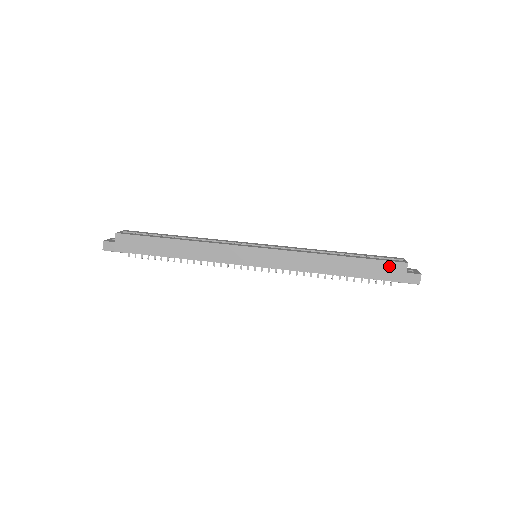
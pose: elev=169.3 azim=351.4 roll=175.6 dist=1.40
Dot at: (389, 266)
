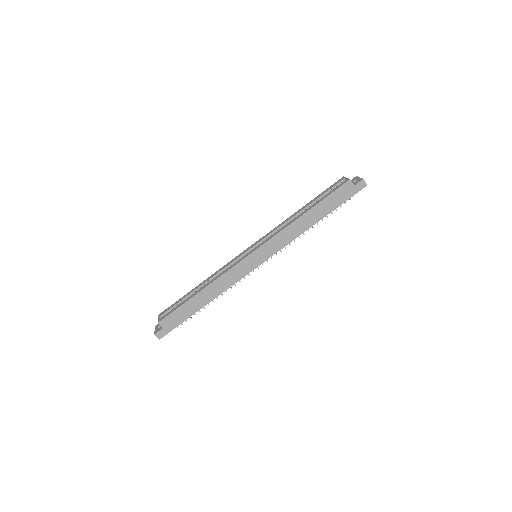
Dot at: (341, 191)
